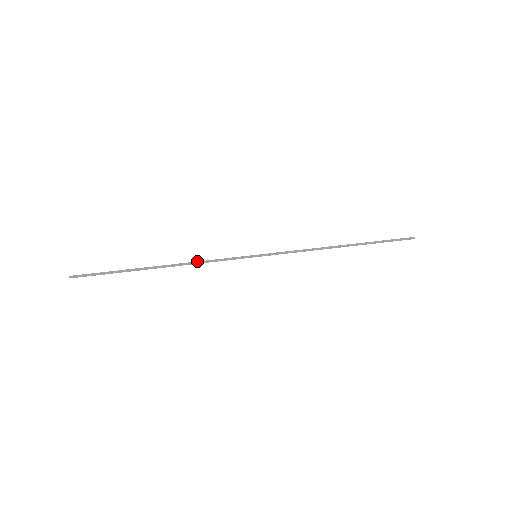
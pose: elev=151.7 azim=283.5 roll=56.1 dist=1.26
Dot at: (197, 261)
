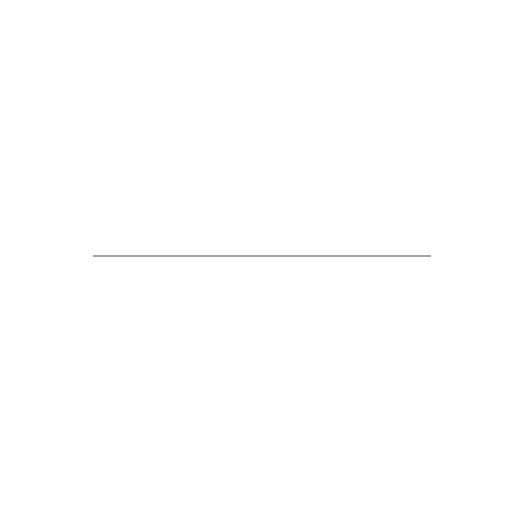
Dot at: occluded
